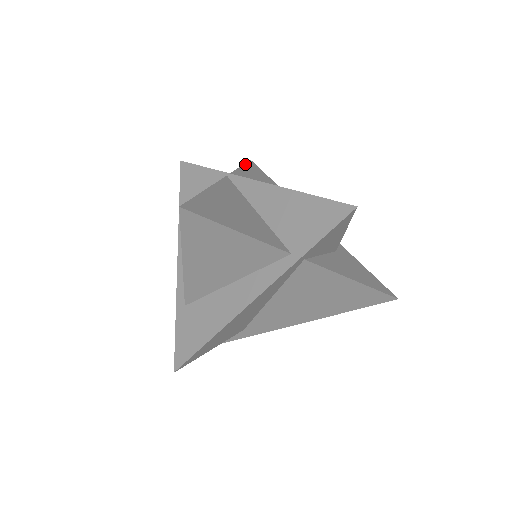
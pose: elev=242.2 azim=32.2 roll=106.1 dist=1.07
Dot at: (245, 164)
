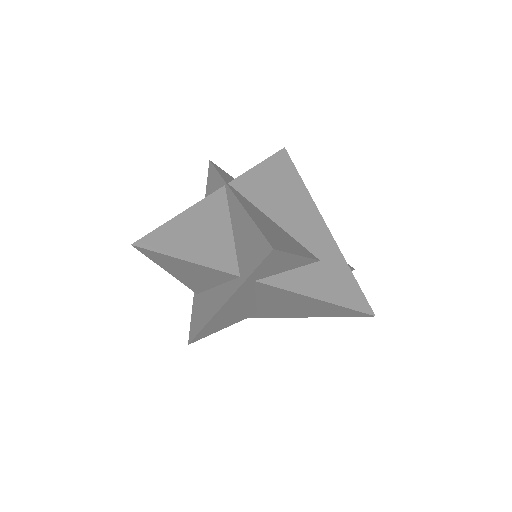
Dot at: (269, 158)
